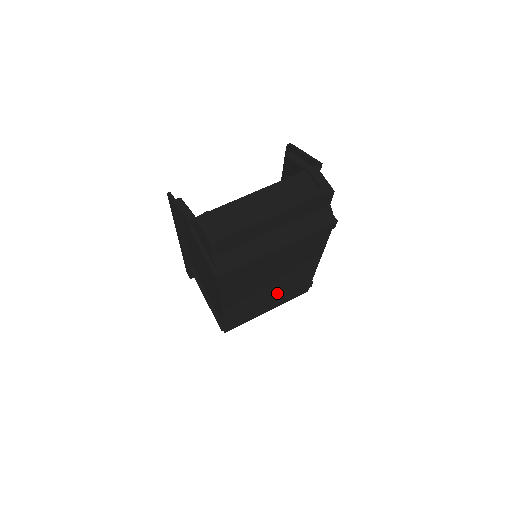
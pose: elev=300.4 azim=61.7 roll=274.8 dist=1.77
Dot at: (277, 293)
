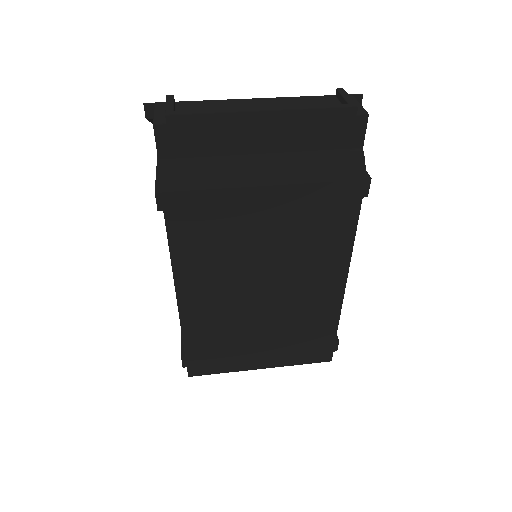
Dot at: (275, 325)
